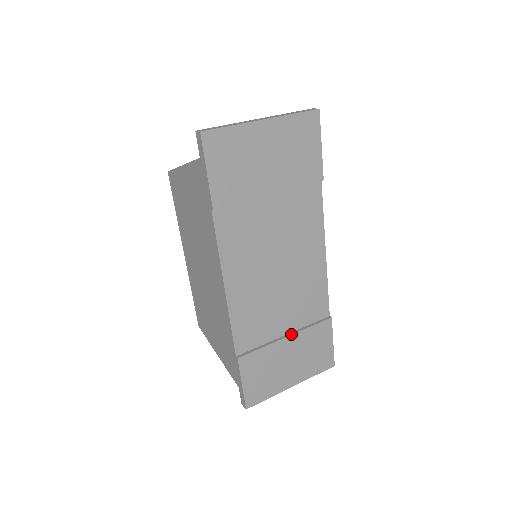
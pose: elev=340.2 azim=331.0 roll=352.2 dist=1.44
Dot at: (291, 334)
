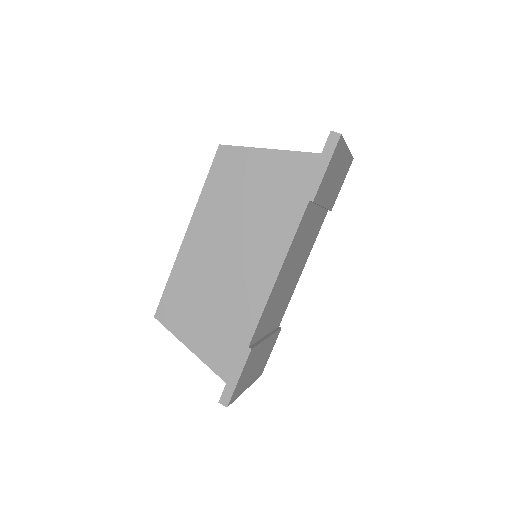
Dot at: (269, 336)
